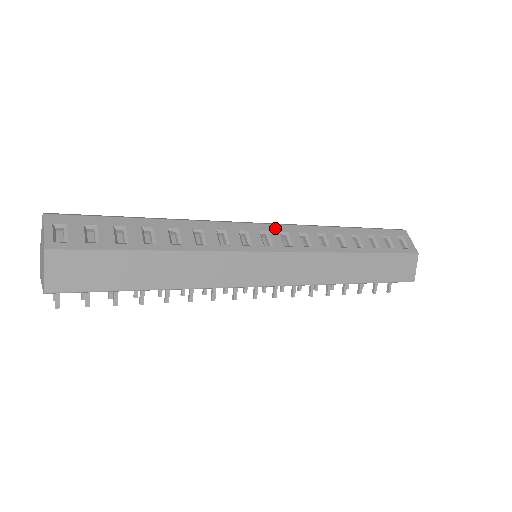
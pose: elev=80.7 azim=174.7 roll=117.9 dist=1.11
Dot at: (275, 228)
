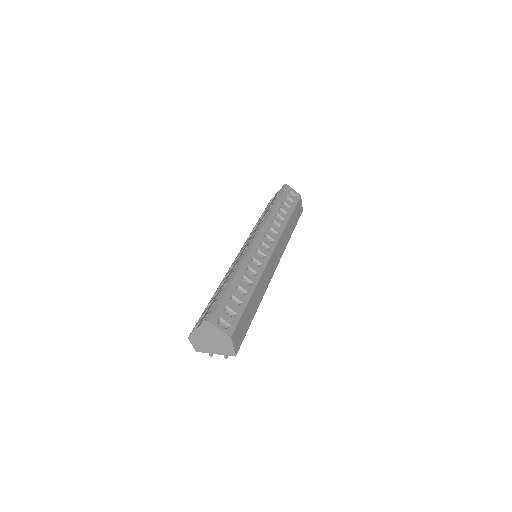
Dot at: (261, 236)
